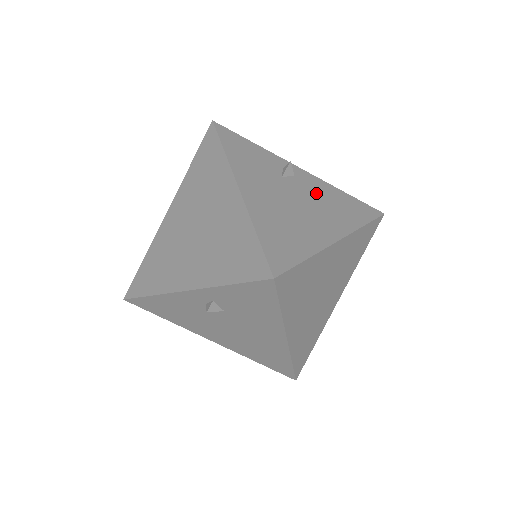
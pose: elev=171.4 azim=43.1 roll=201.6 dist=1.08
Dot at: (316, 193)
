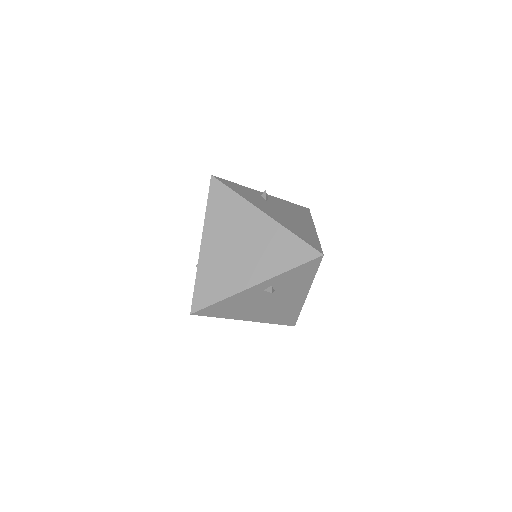
Dot at: (284, 206)
